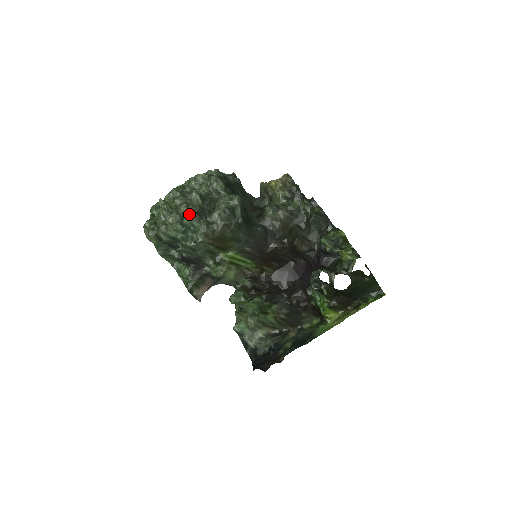
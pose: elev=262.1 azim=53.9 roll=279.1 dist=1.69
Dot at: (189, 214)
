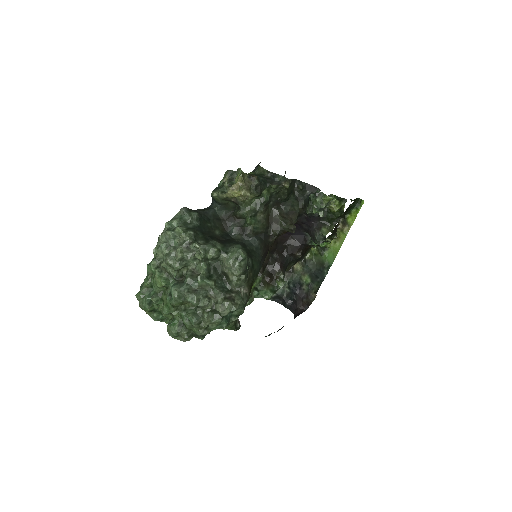
Dot at: (223, 307)
